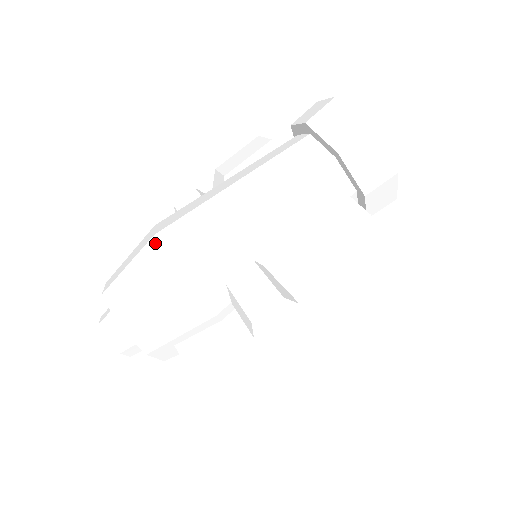
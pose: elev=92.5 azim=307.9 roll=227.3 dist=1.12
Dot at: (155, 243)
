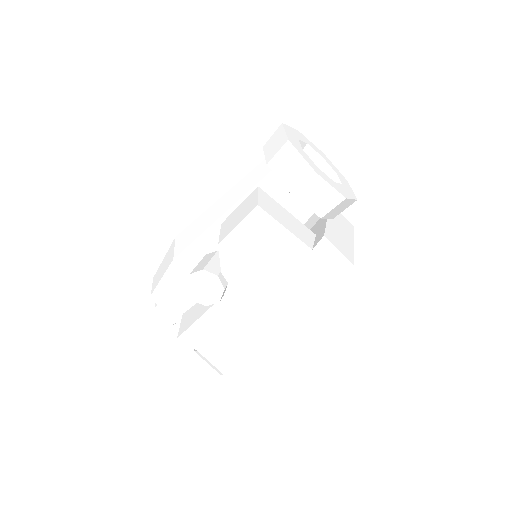
Dot at: (174, 242)
